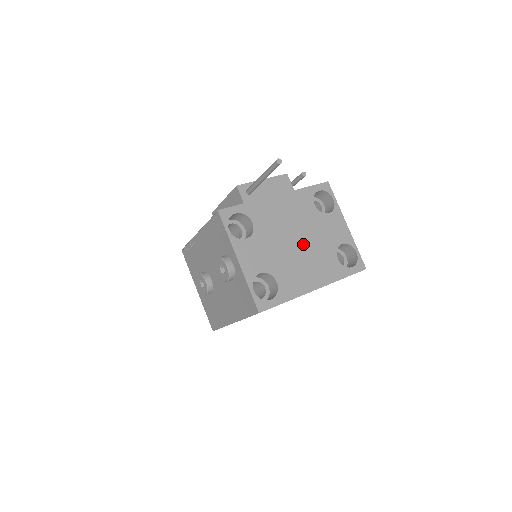
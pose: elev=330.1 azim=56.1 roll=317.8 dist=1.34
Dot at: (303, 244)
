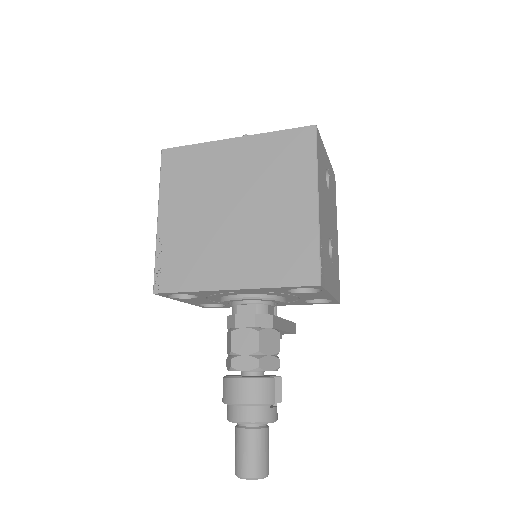
Dot at: occluded
